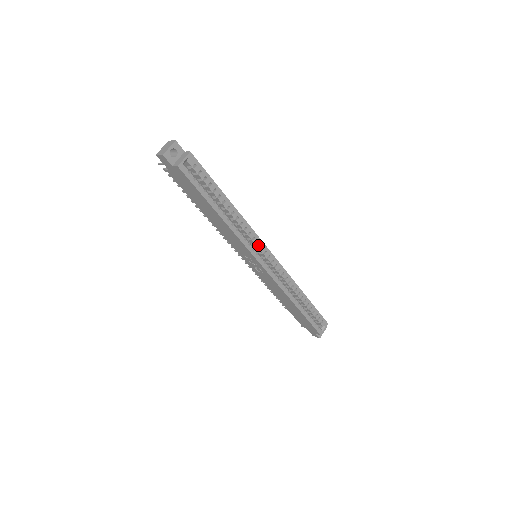
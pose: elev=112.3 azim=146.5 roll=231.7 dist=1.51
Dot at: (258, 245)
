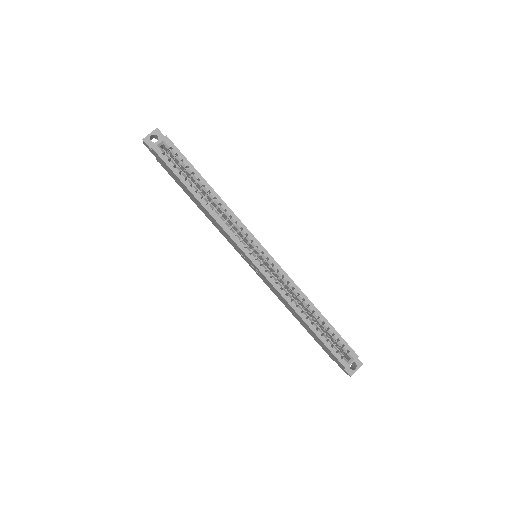
Dot at: (247, 238)
